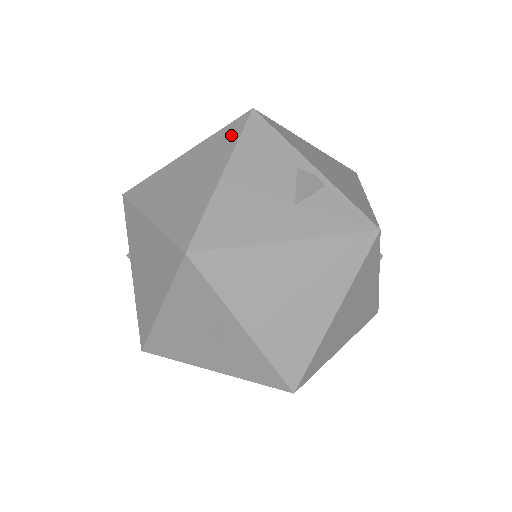
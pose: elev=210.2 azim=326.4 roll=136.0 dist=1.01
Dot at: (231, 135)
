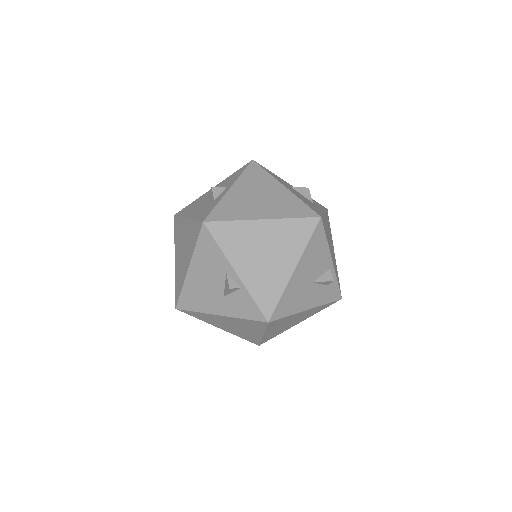
Dot at: (195, 236)
